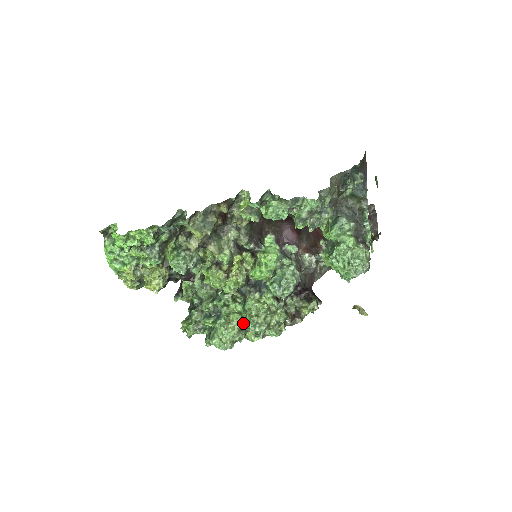
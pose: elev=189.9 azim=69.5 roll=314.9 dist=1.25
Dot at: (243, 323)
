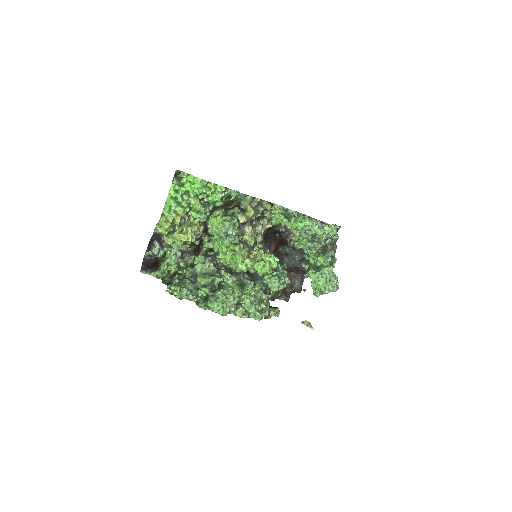
Dot at: (240, 299)
